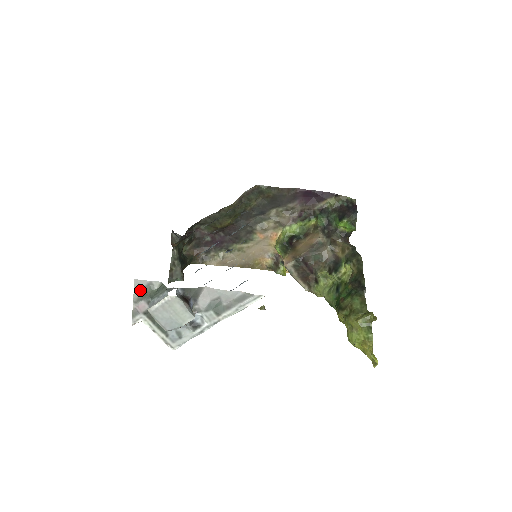
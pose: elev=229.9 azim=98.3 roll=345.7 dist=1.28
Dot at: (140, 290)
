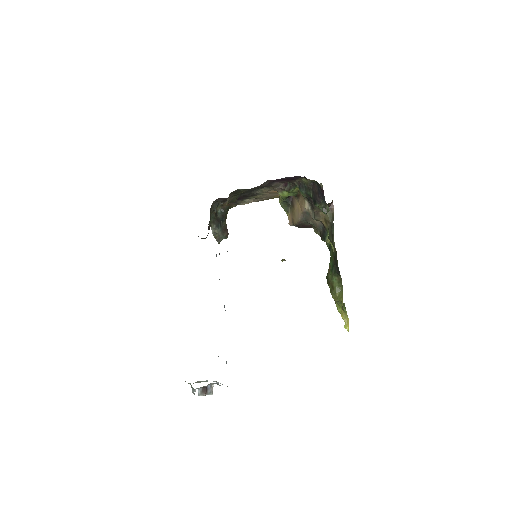
Dot at: occluded
